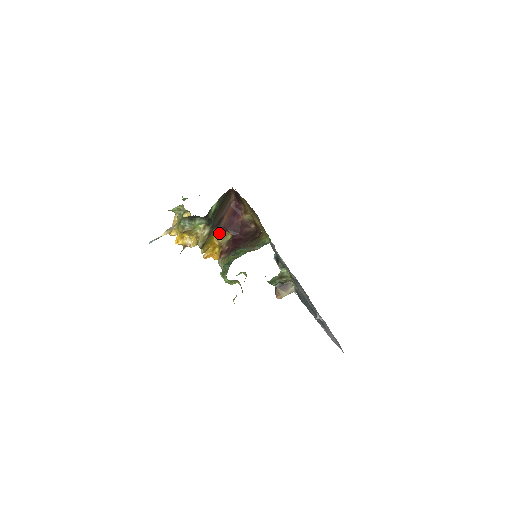
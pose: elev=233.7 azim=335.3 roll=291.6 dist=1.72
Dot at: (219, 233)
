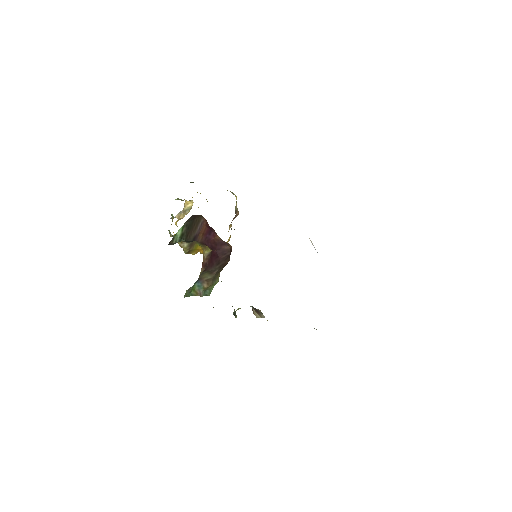
Dot at: (200, 245)
